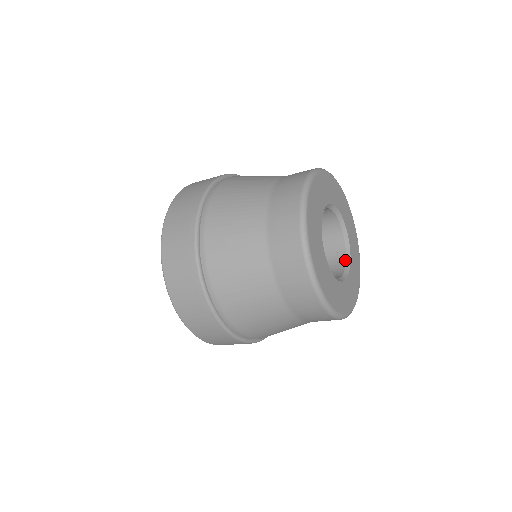
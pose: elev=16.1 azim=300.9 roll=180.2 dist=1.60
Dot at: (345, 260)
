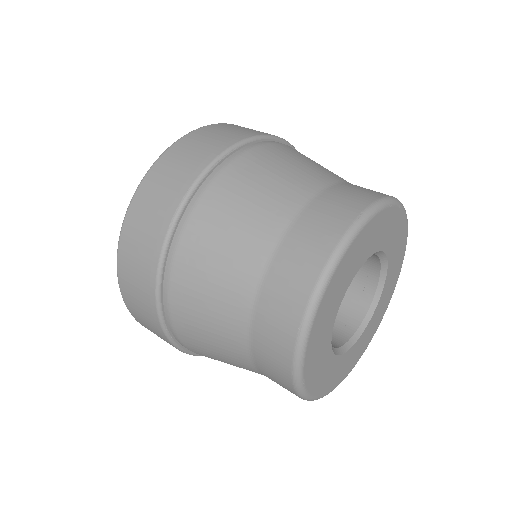
Dot at: (379, 269)
